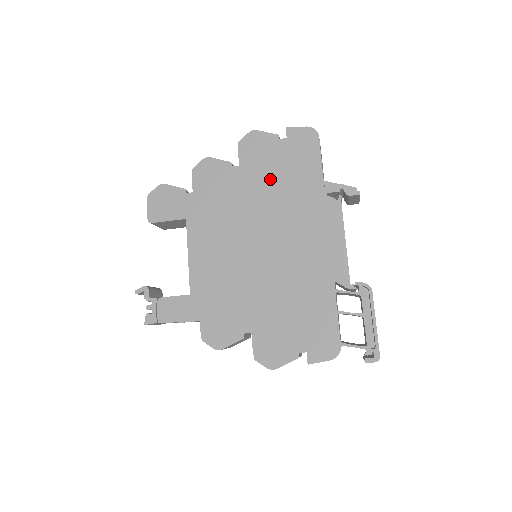
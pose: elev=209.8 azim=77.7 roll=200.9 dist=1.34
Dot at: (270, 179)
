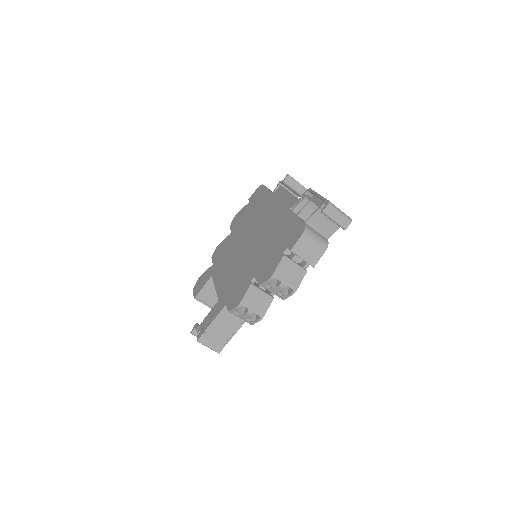
Dot at: (246, 219)
